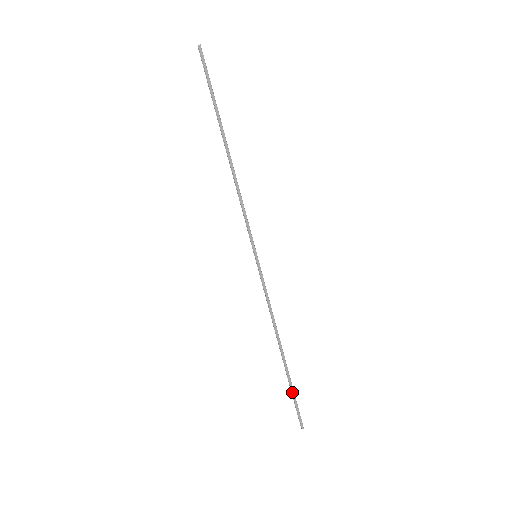
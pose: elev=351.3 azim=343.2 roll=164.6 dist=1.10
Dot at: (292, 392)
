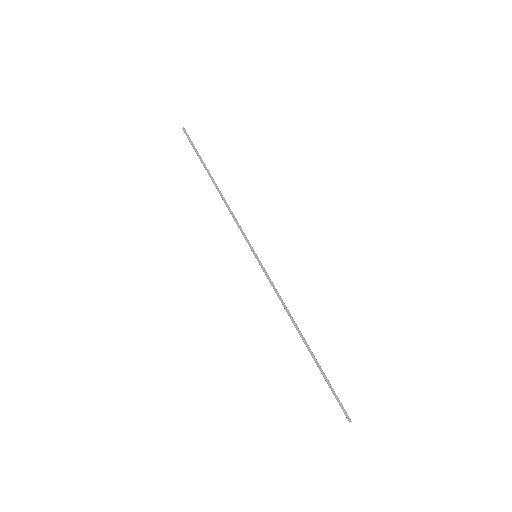
Dot at: (325, 380)
